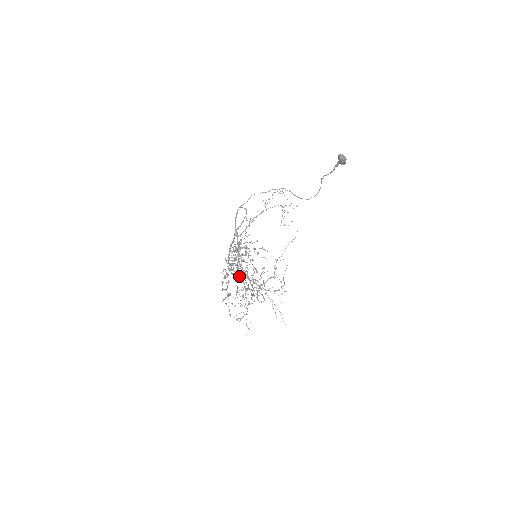
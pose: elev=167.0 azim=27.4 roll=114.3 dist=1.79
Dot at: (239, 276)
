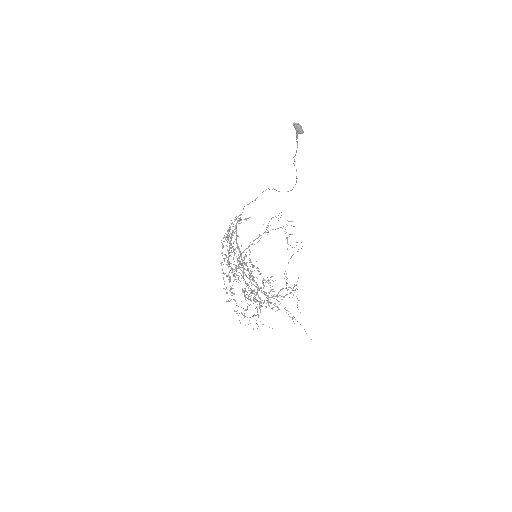
Dot at: (242, 277)
